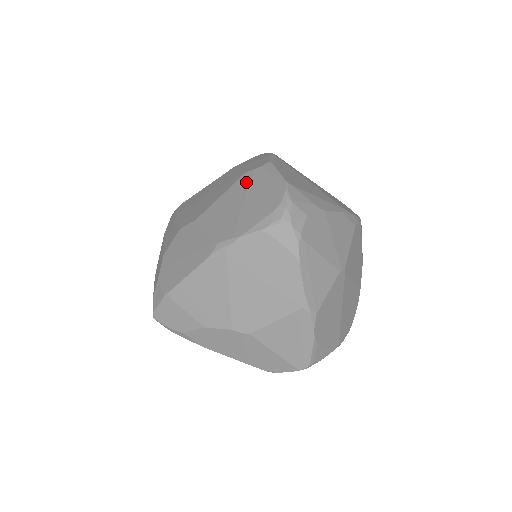
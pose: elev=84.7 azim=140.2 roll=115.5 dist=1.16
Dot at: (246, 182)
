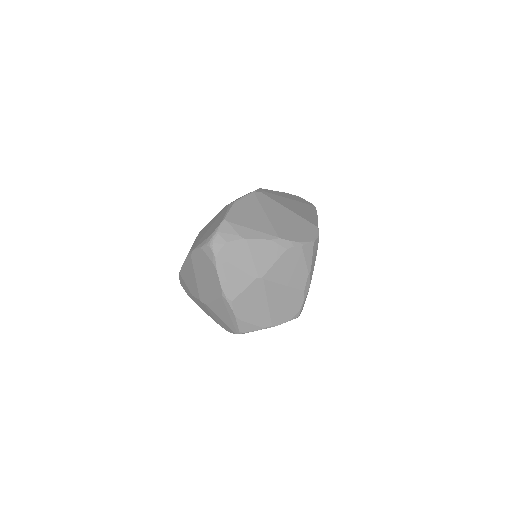
Dot at: (220, 213)
